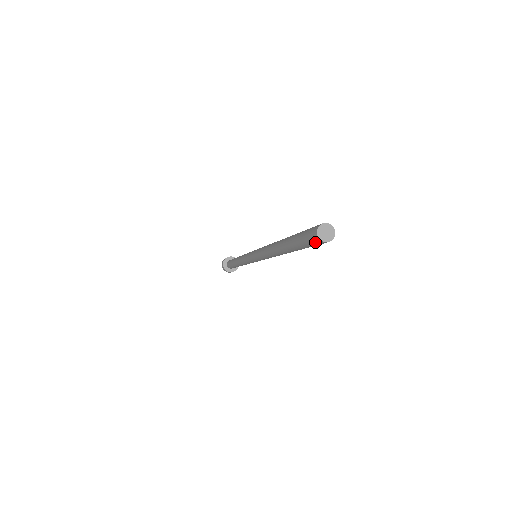
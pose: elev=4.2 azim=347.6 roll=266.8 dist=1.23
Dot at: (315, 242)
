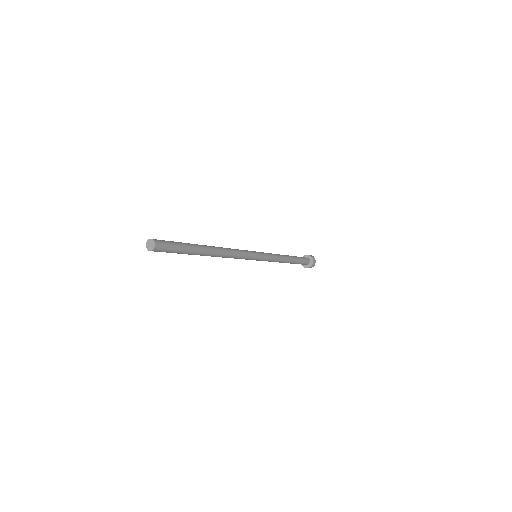
Dot at: (155, 251)
